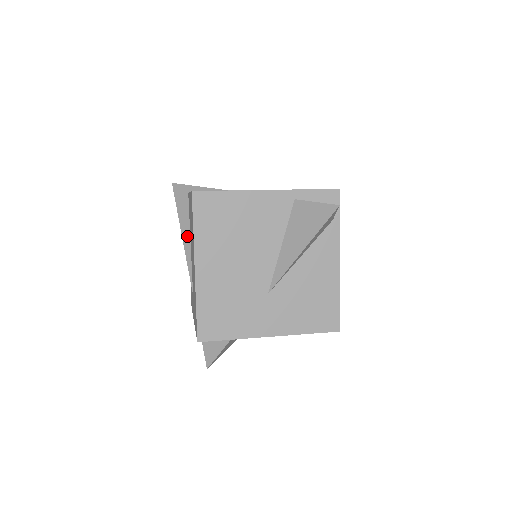
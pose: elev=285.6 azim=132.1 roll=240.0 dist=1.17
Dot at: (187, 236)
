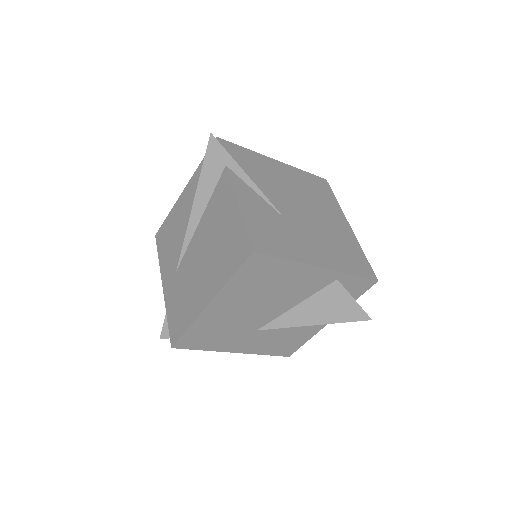
Dot at: (199, 210)
